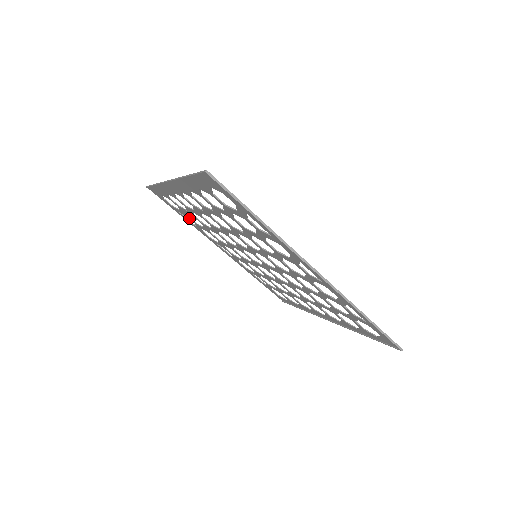
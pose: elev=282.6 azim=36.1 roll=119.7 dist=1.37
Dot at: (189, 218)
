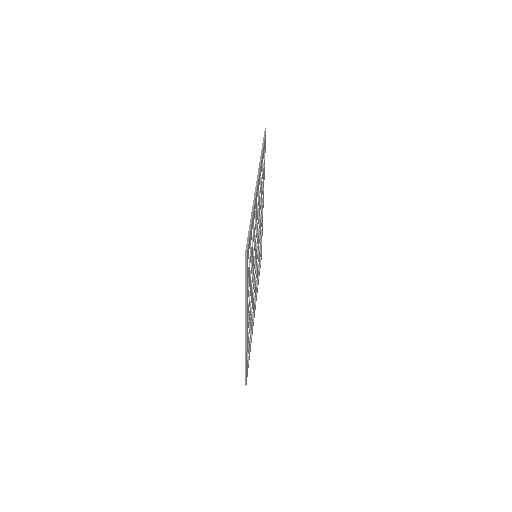
Dot at: (263, 177)
